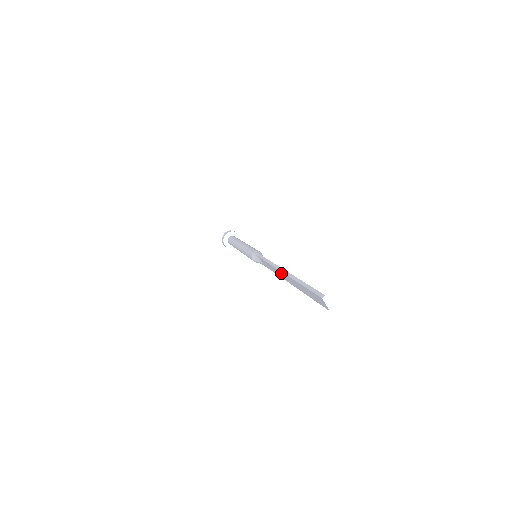
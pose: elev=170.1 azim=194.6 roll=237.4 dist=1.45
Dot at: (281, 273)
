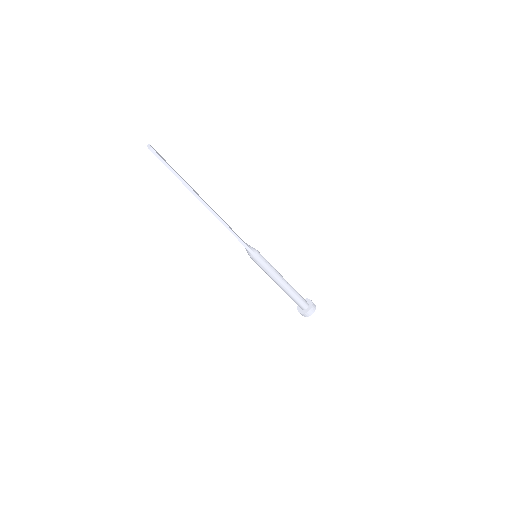
Dot at: occluded
